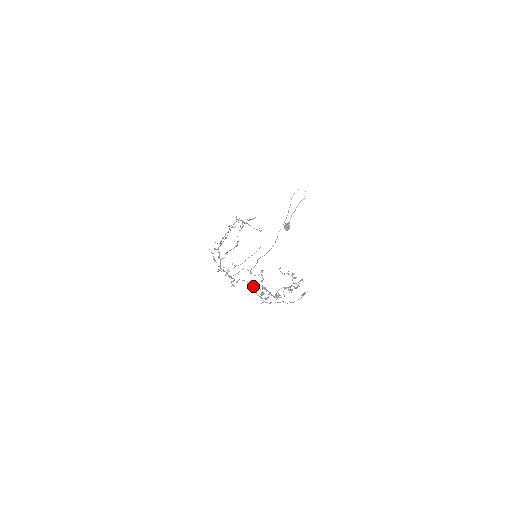
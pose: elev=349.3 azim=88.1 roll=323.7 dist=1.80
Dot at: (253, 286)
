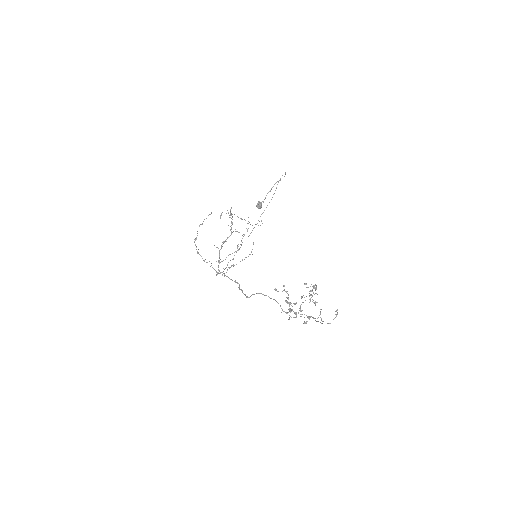
Dot at: (277, 302)
